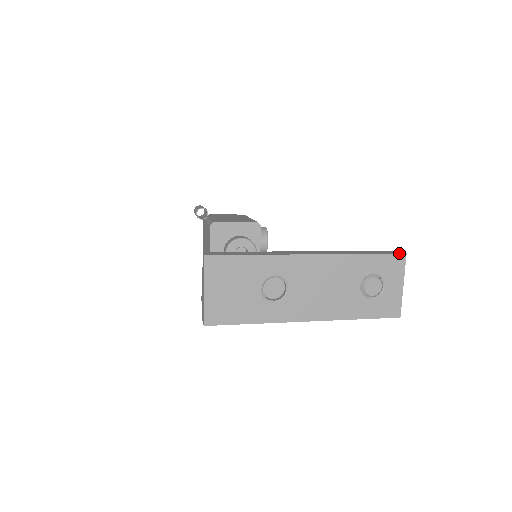
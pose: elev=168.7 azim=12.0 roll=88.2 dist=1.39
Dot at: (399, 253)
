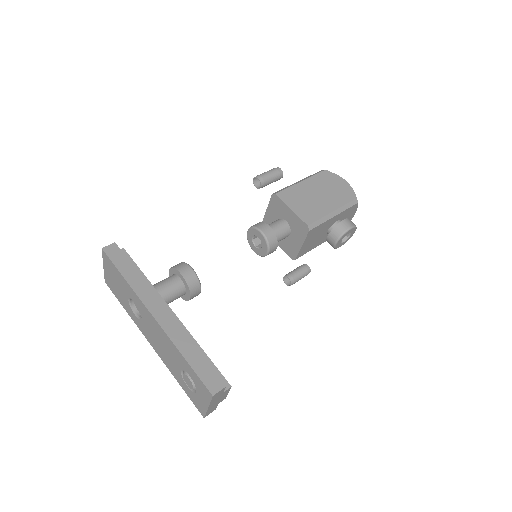
Dot at: (208, 389)
